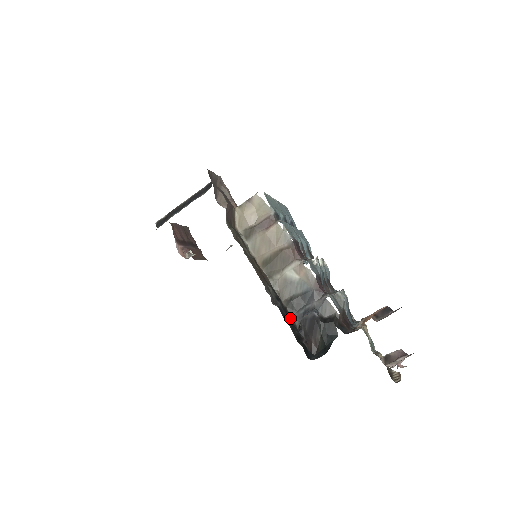
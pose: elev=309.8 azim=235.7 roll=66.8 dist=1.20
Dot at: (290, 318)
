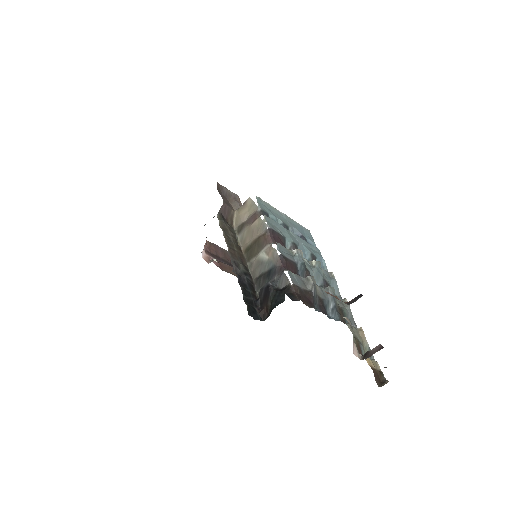
Dot at: (253, 291)
